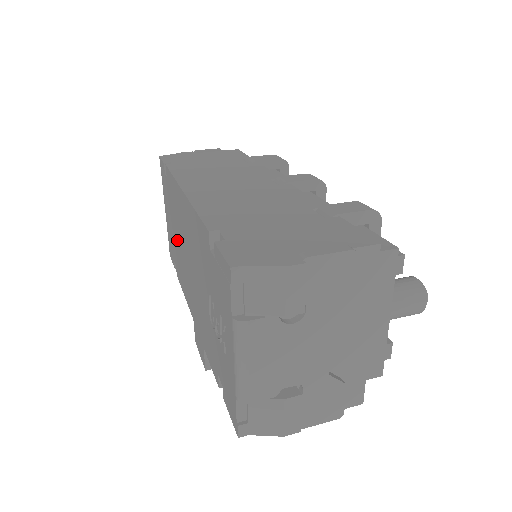
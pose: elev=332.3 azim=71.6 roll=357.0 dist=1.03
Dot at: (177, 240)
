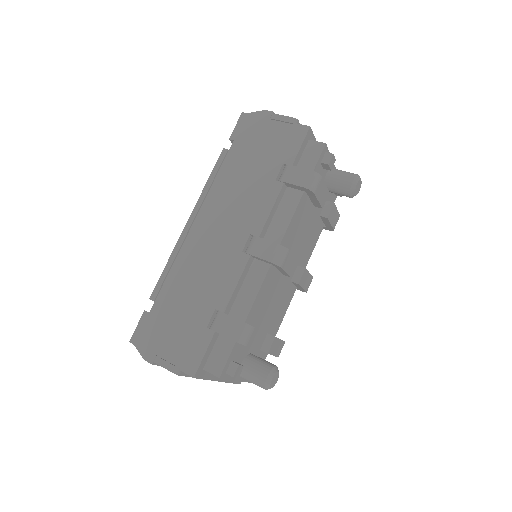
Dot at: occluded
